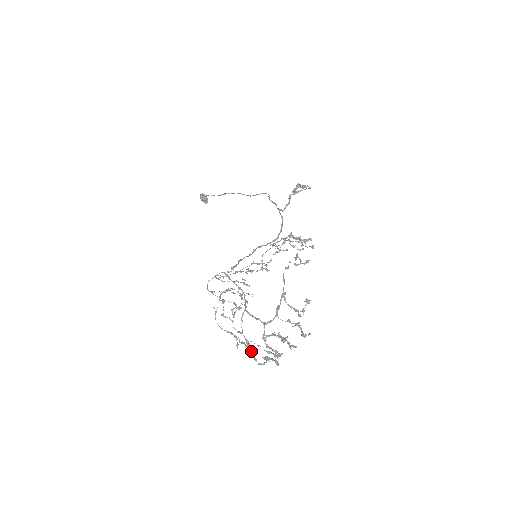
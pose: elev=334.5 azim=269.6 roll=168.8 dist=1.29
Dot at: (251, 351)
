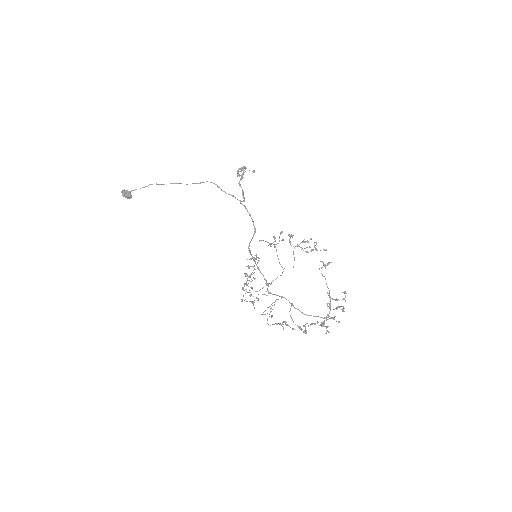
Dot at: (301, 330)
